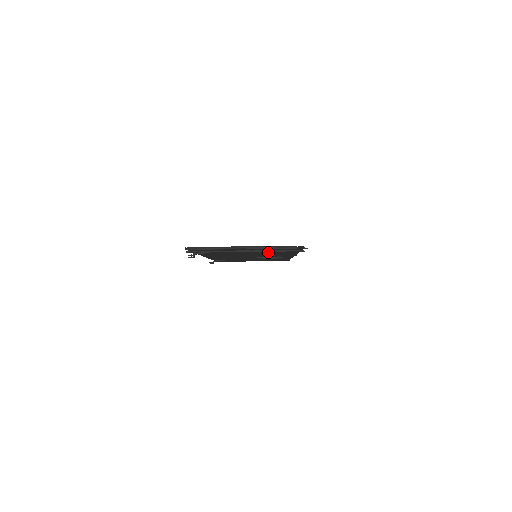
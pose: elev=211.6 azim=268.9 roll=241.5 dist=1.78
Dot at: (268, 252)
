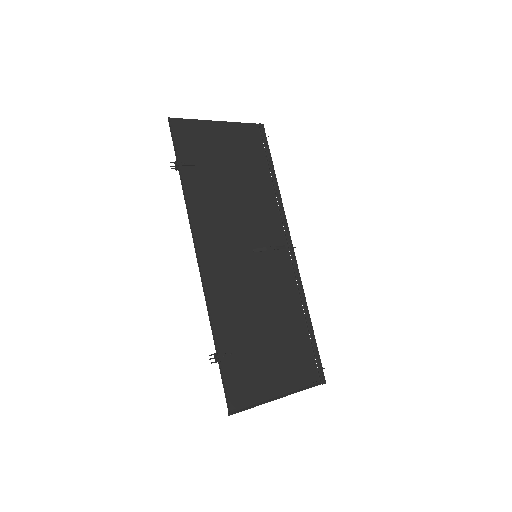
Dot at: (285, 330)
